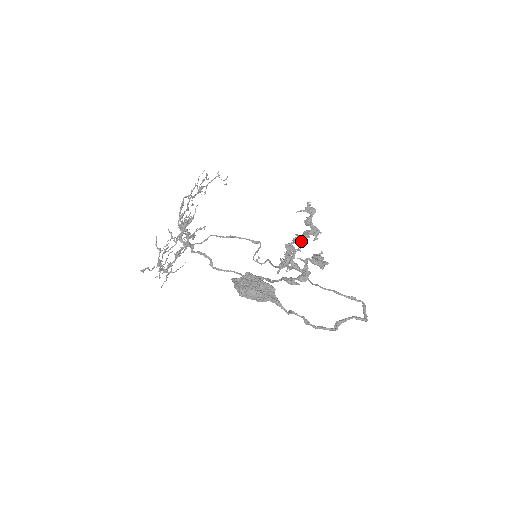
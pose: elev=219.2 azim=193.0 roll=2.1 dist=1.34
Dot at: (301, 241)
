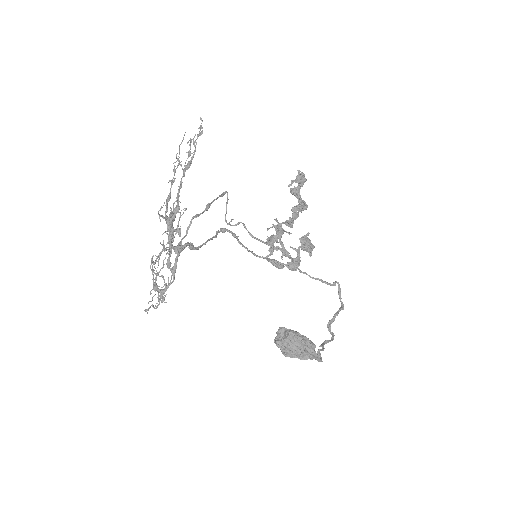
Dot at: occluded
